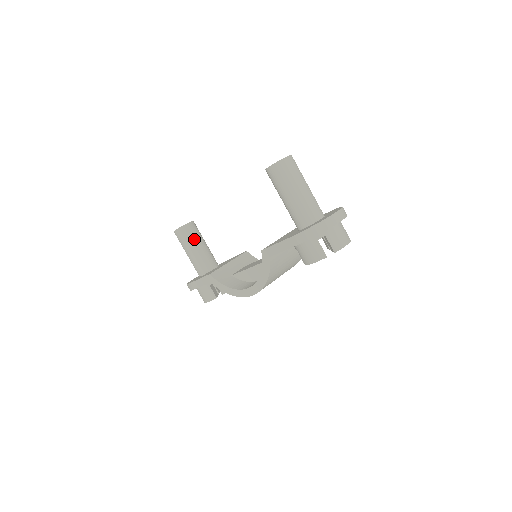
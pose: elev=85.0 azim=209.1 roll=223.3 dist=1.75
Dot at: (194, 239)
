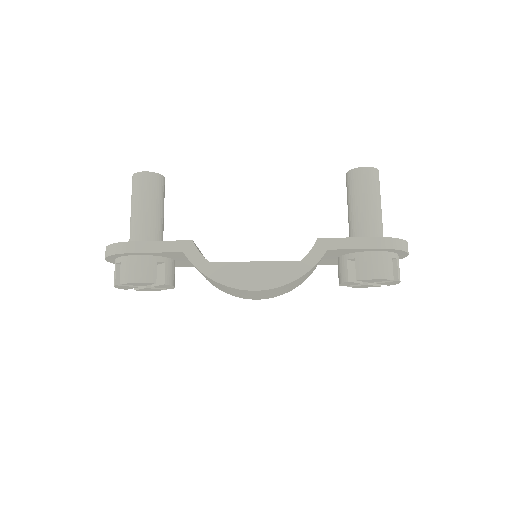
Dot at: (161, 198)
